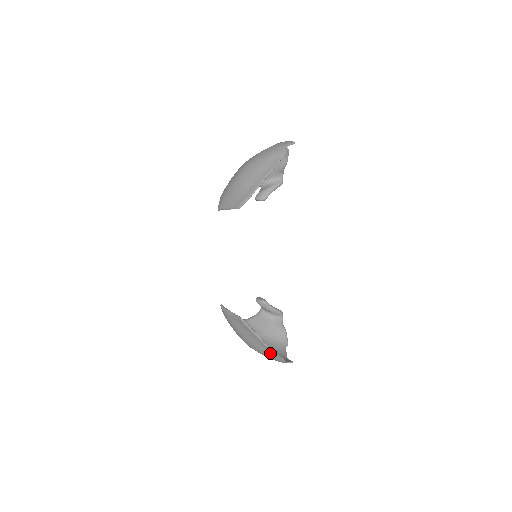
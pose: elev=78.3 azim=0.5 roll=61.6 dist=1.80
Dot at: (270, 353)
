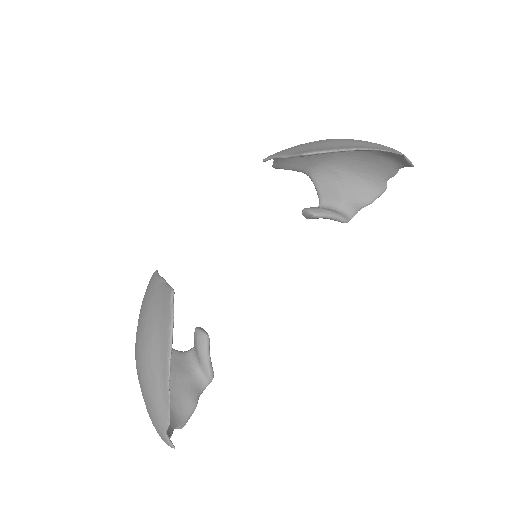
Dot at: (161, 388)
